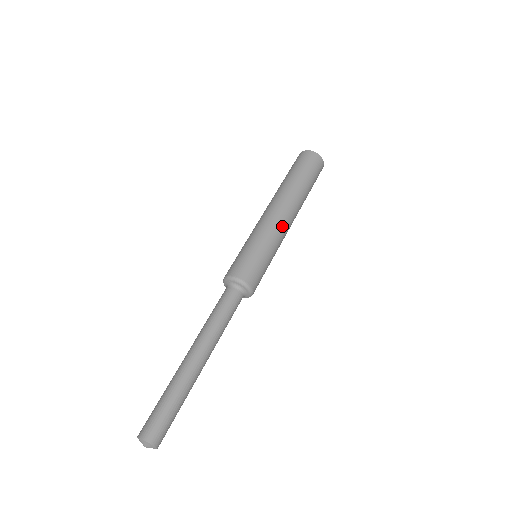
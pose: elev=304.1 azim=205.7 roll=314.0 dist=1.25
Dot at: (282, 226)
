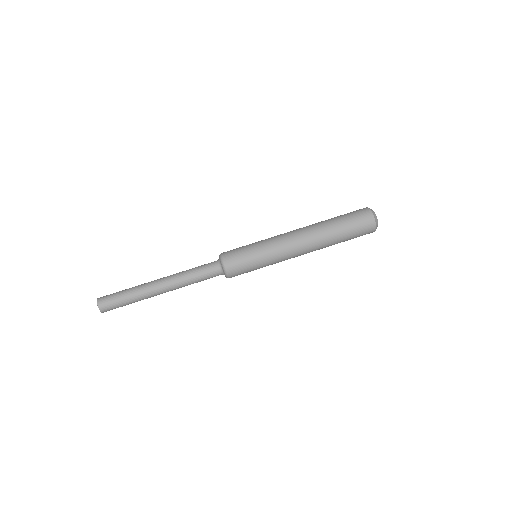
Dot at: (290, 257)
